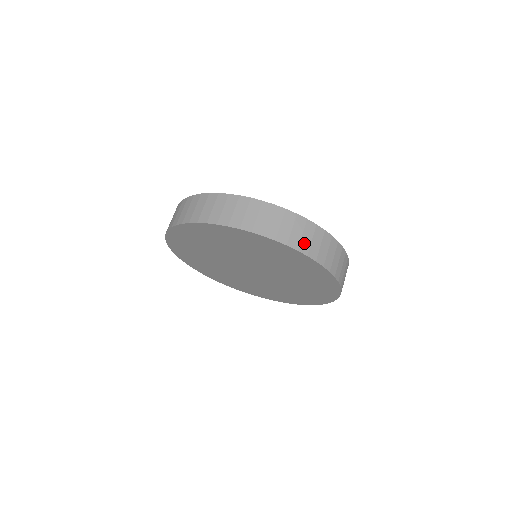
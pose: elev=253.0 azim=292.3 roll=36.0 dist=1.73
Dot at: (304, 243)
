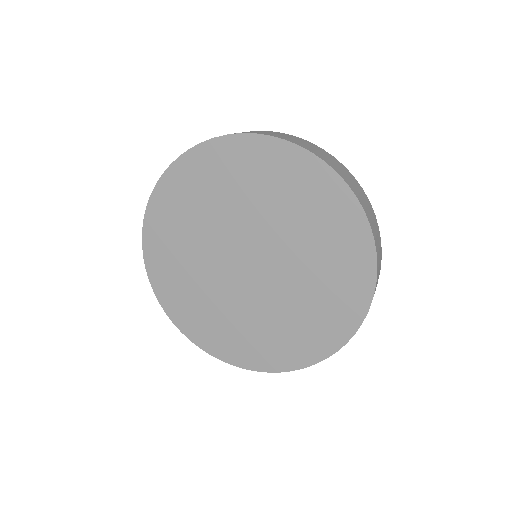
Dot at: (368, 213)
